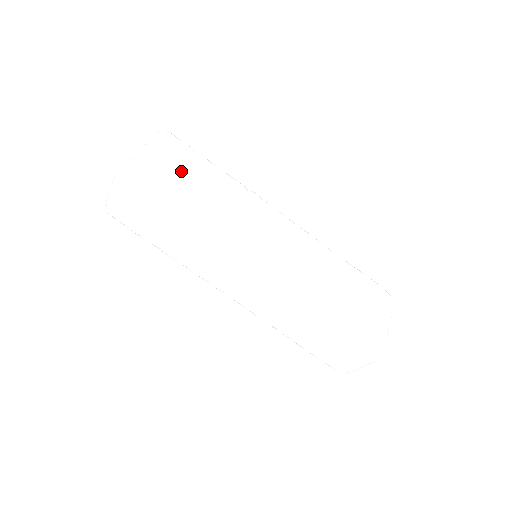
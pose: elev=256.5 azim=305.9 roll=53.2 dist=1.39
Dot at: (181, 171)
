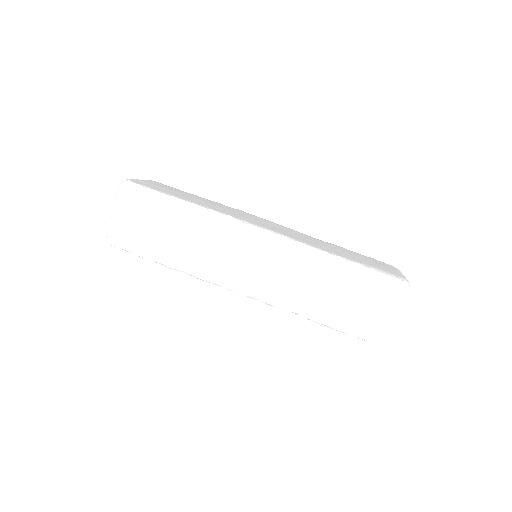
Dot at: (173, 190)
